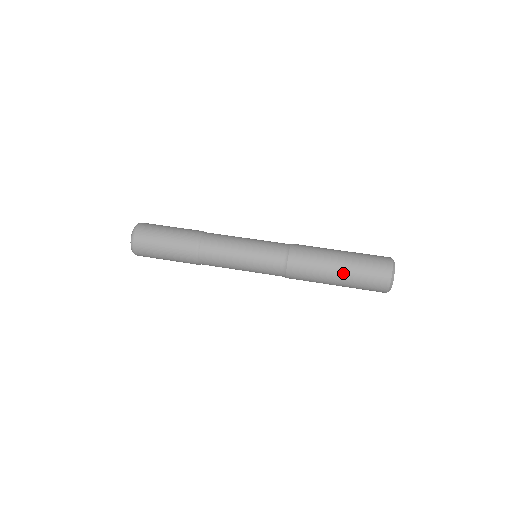
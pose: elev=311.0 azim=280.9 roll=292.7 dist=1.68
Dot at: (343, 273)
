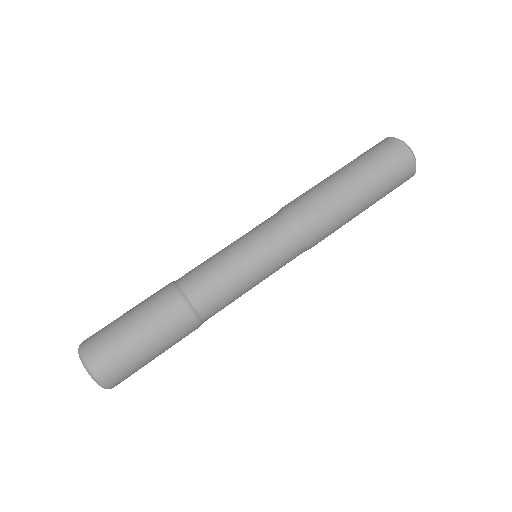
Dot at: (357, 177)
